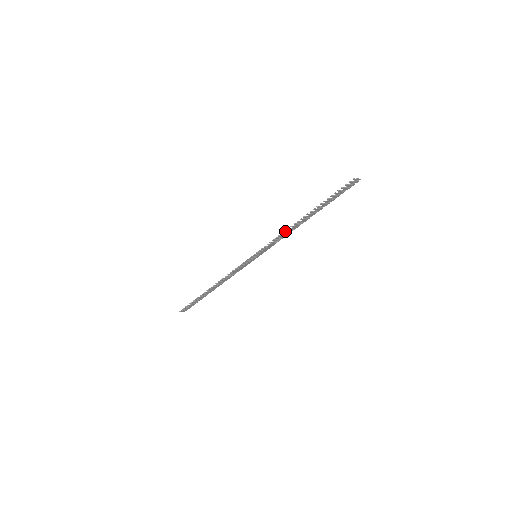
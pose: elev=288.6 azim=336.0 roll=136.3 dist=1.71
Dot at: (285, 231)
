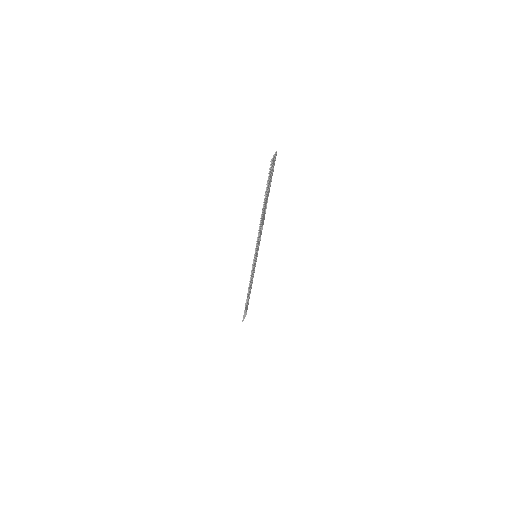
Dot at: (259, 230)
